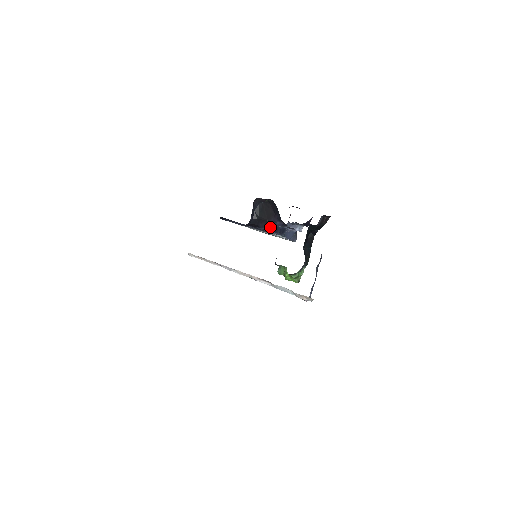
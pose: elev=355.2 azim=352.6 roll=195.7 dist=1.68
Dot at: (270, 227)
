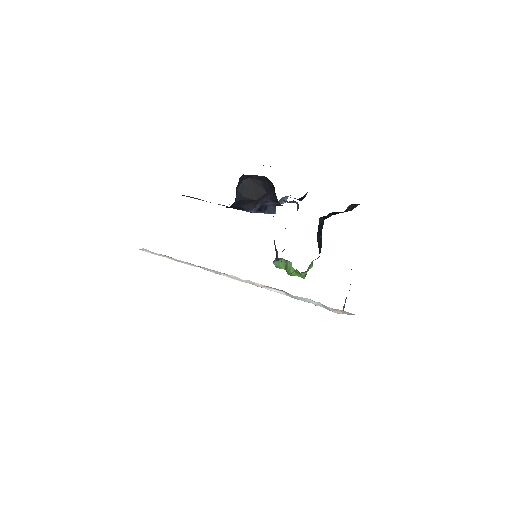
Dot at: (258, 208)
